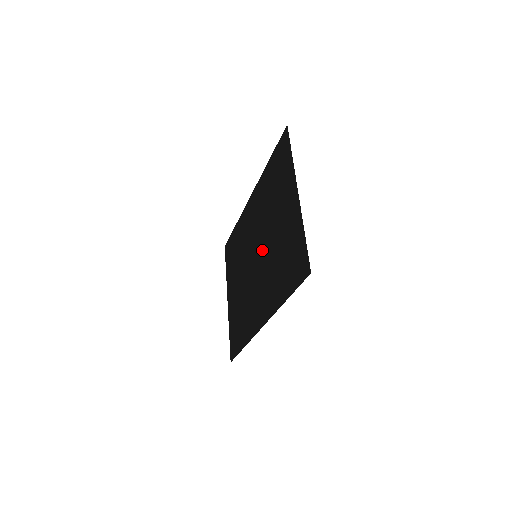
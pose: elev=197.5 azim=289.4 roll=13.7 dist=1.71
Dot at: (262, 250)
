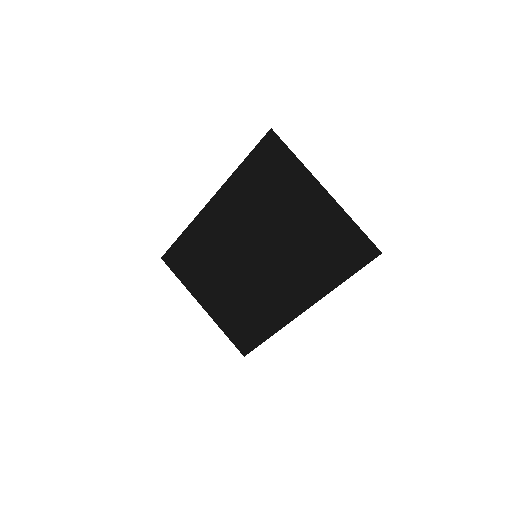
Dot at: (269, 249)
